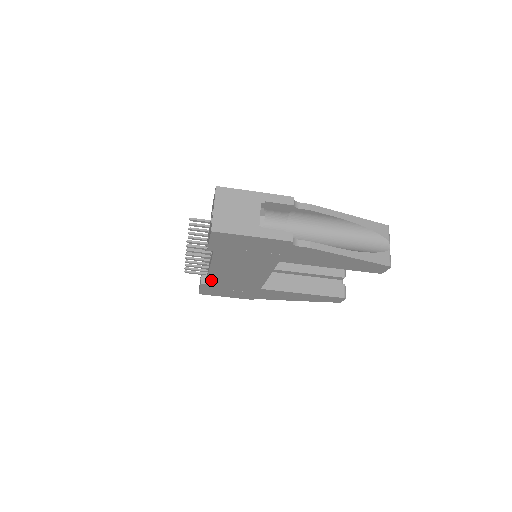
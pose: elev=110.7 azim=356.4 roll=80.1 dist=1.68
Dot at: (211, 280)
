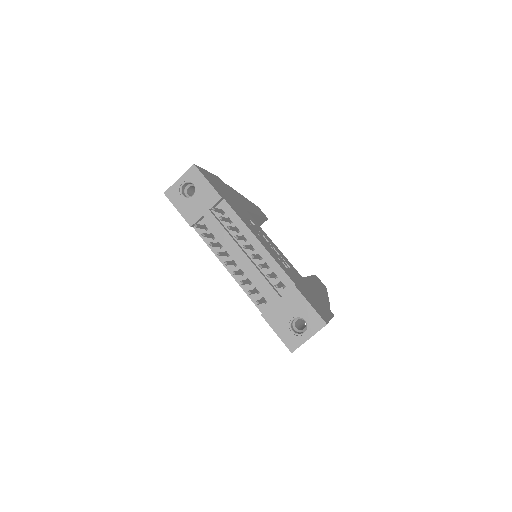
Dot at: (206, 241)
